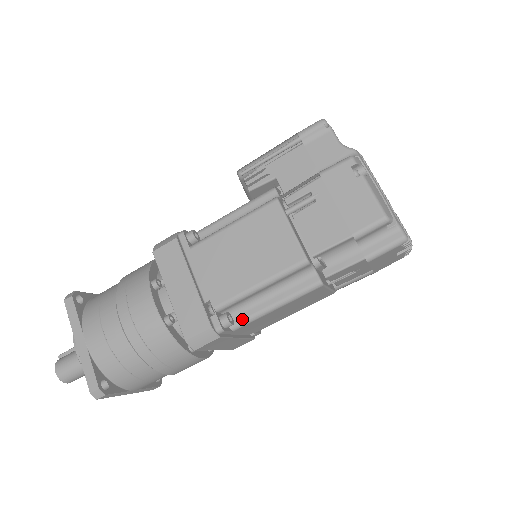
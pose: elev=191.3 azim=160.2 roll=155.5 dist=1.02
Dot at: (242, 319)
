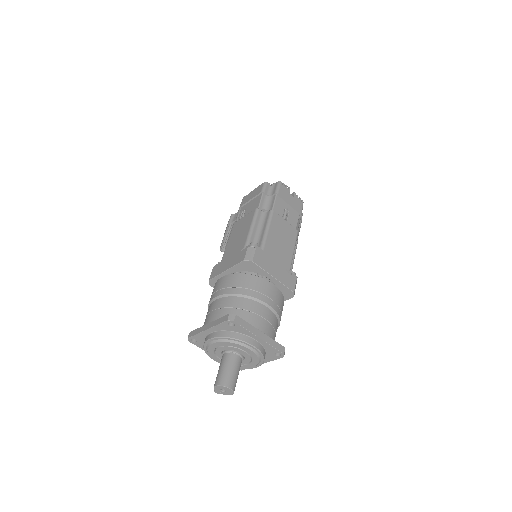
Dot at: (261, 243)
